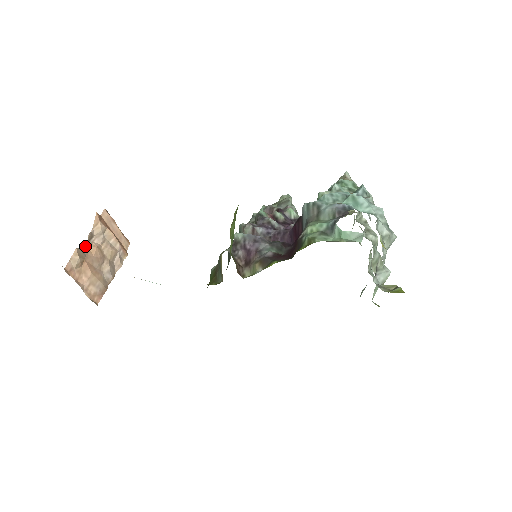
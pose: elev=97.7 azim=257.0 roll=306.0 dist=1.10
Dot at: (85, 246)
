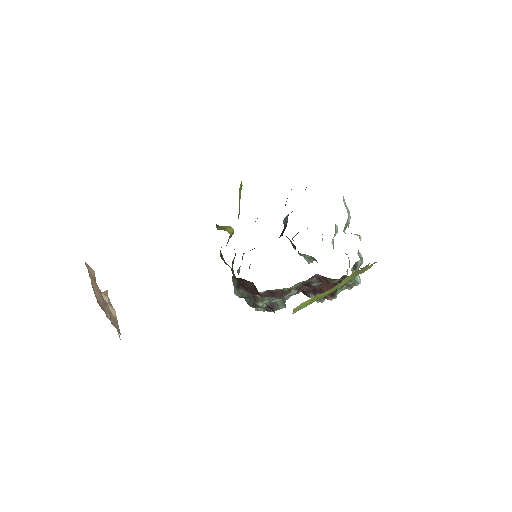
Dot at: occluded
